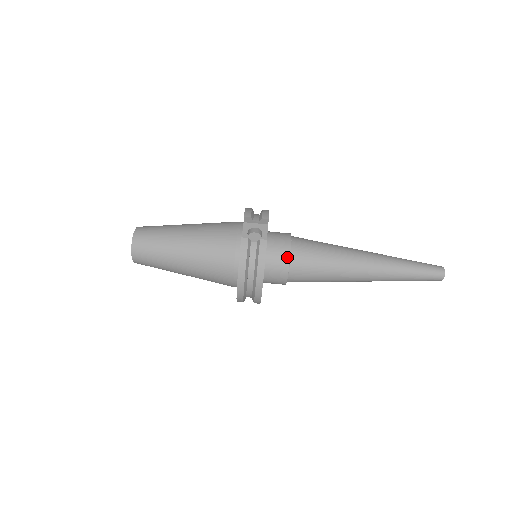
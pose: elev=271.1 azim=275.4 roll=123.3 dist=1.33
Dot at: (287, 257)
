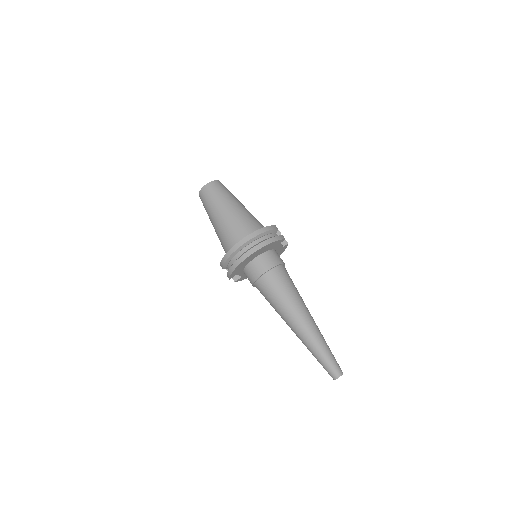
Dot at: (280, 262)
